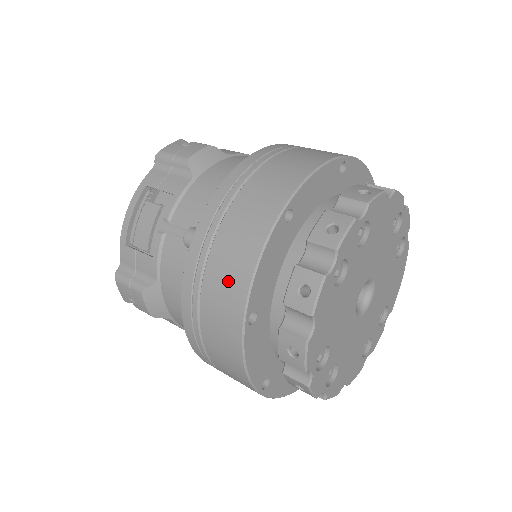
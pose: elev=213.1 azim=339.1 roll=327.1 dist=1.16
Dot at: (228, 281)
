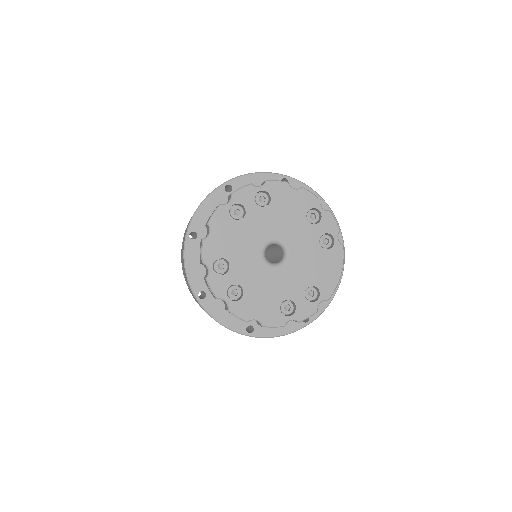
Dot at: occluded
